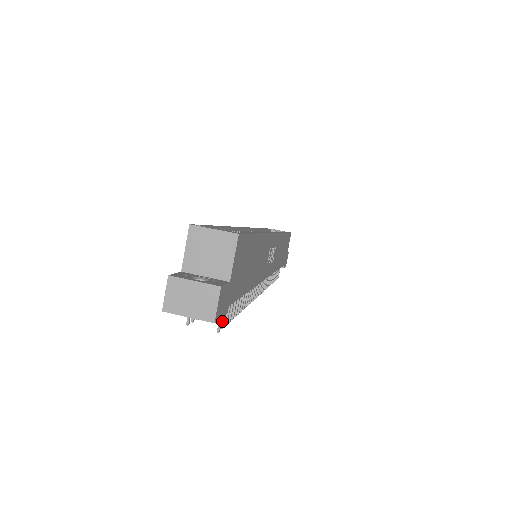
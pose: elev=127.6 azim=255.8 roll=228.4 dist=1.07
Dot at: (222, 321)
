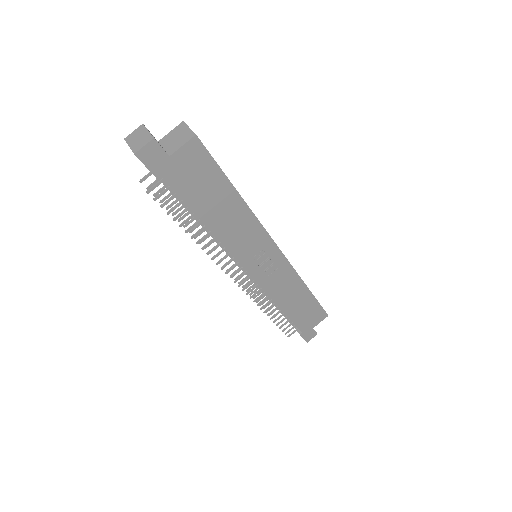
Dot at: (158, 195)
